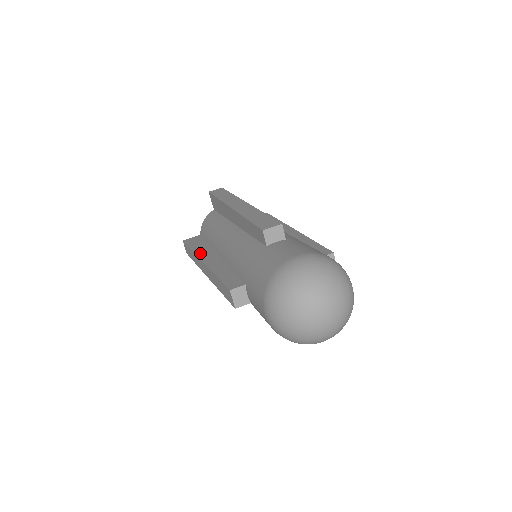
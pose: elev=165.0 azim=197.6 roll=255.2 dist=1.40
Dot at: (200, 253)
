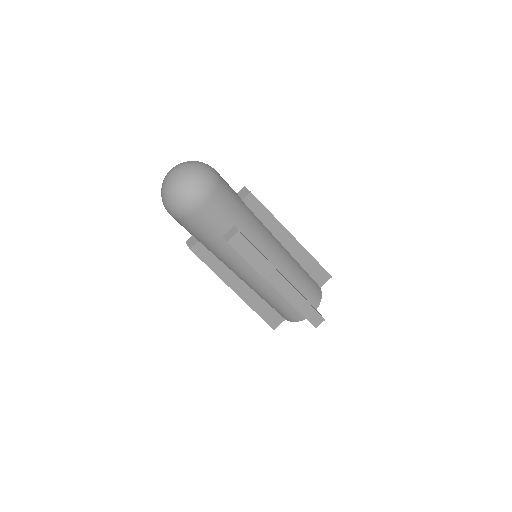
Dot at: occluded
